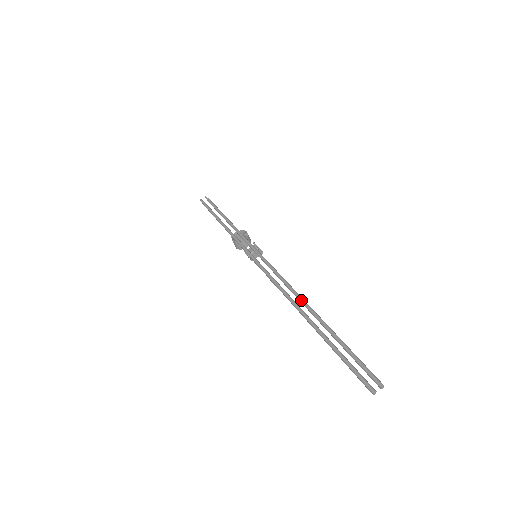
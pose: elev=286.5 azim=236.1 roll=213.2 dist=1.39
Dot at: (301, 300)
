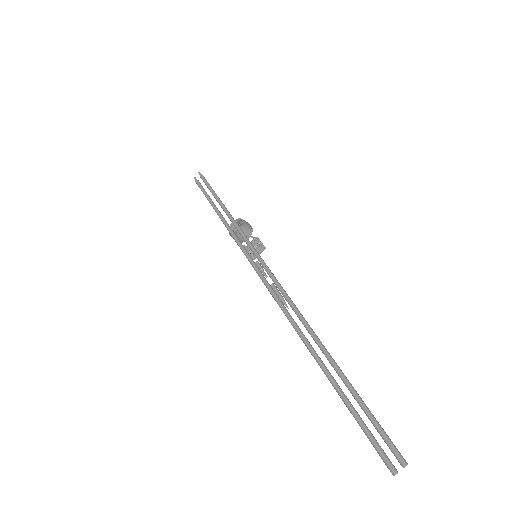
Dot at: (305, 327)
